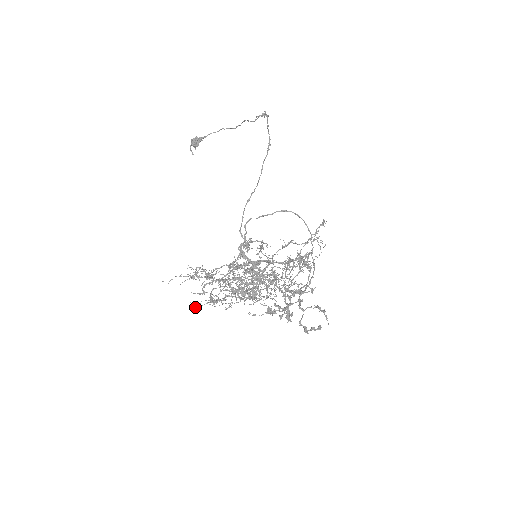
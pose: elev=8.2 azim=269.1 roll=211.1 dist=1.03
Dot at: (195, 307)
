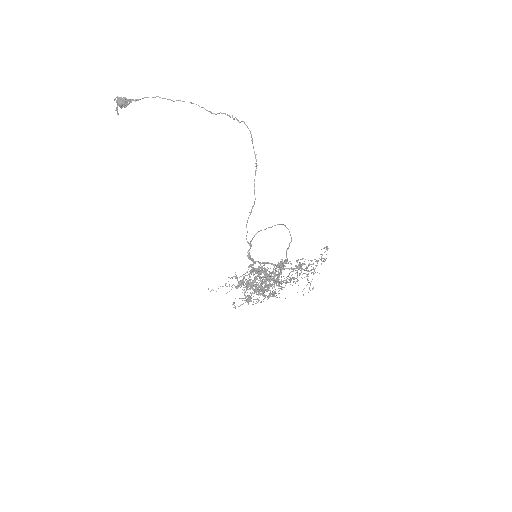
Dot at: occluded
